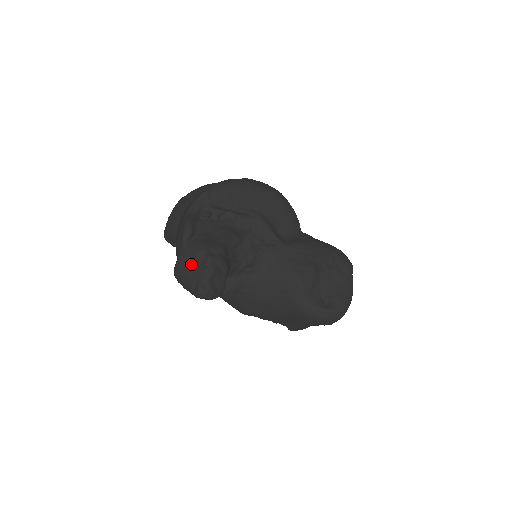
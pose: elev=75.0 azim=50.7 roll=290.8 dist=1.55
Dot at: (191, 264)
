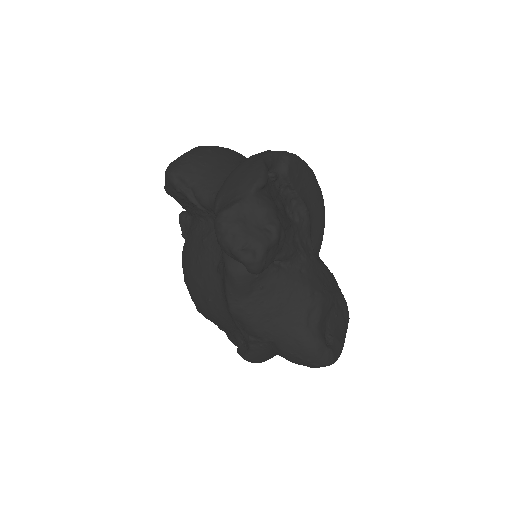
Dot at: (253, 217)
